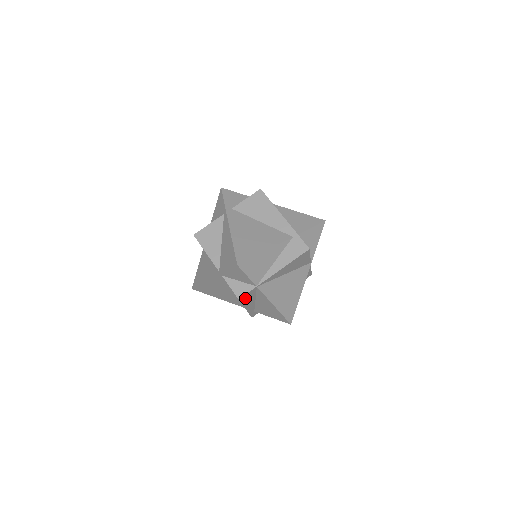
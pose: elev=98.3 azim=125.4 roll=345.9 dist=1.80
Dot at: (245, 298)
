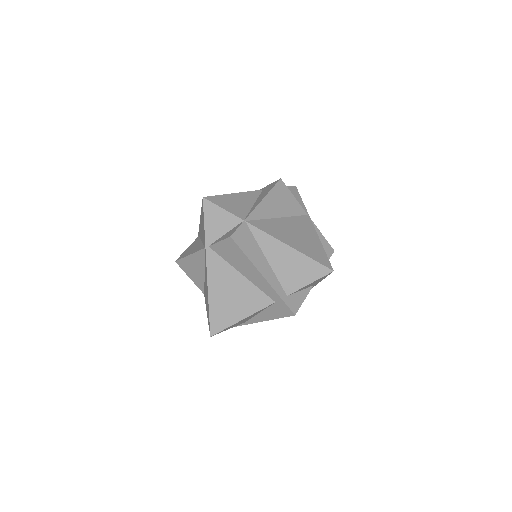
Dot at: (242, 242)
